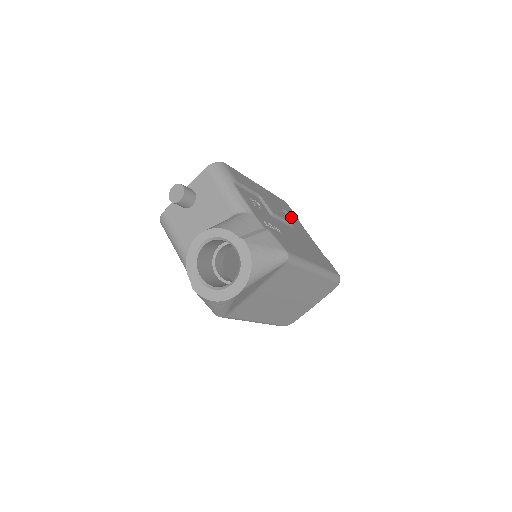
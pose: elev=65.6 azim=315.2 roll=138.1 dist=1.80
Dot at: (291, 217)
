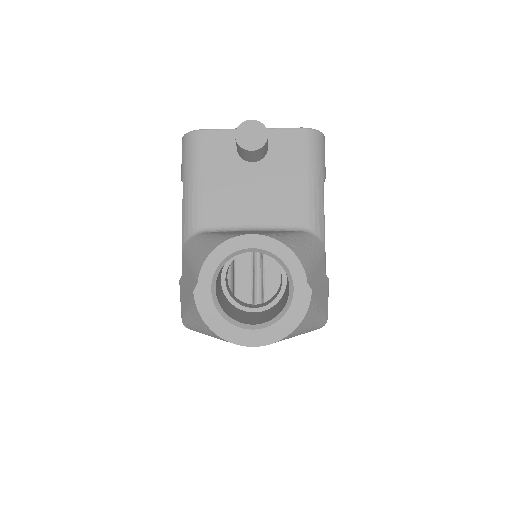
Dot at: occluded
